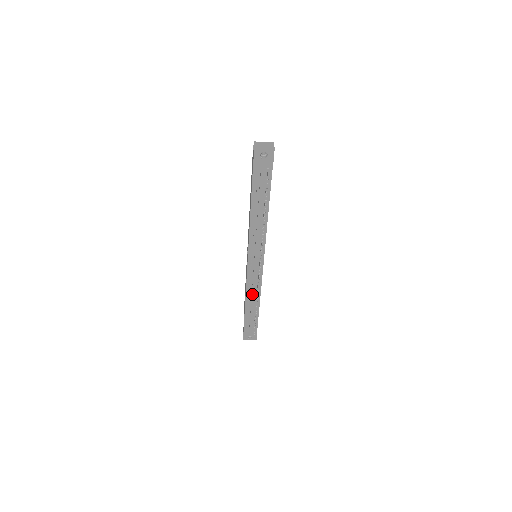
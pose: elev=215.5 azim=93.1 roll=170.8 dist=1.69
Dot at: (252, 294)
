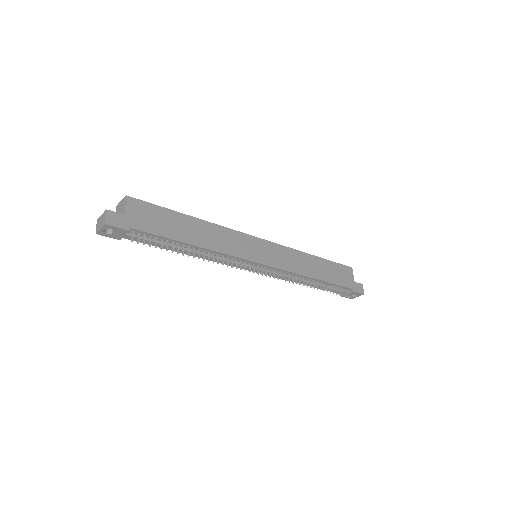
Dot at: occluded
